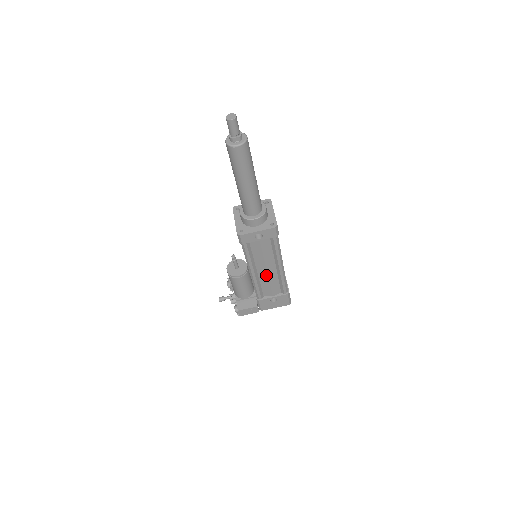
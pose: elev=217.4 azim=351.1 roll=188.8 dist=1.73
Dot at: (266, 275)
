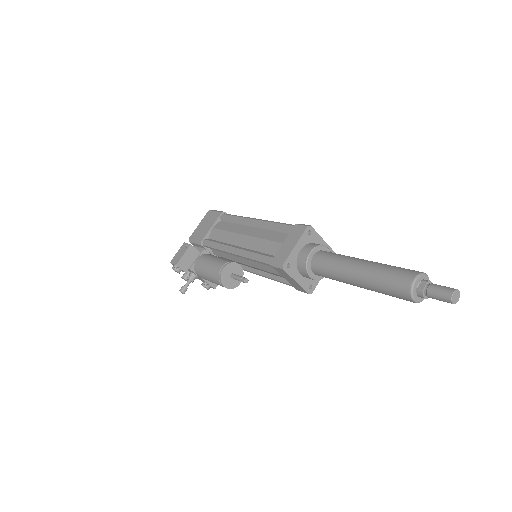
Dot at: occluded
